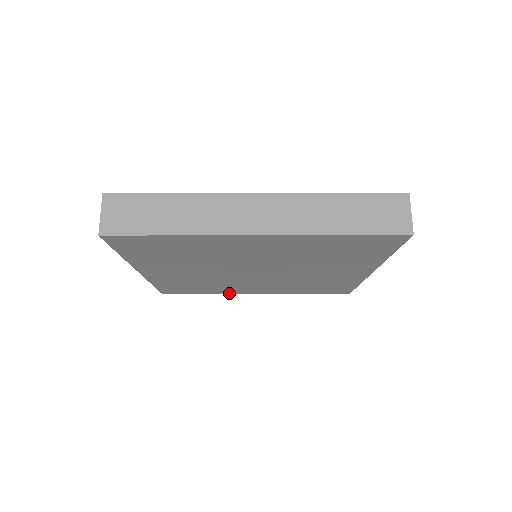
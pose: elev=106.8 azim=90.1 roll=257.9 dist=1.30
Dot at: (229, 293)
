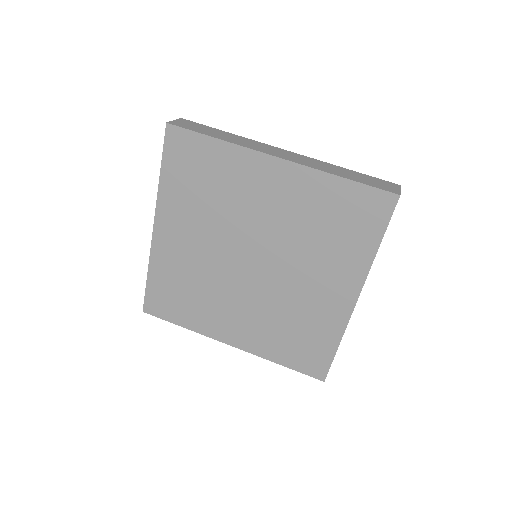
Dot at: (205, 333)
